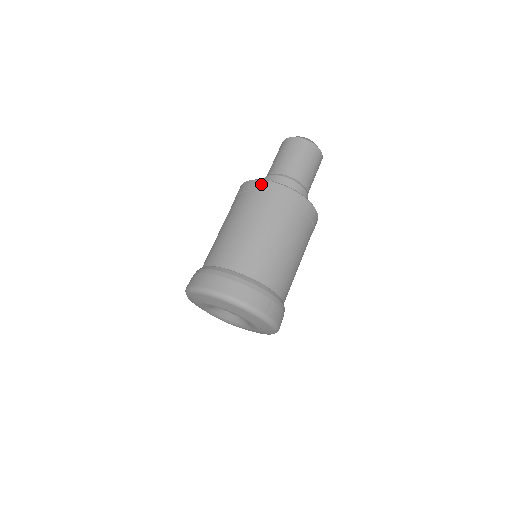
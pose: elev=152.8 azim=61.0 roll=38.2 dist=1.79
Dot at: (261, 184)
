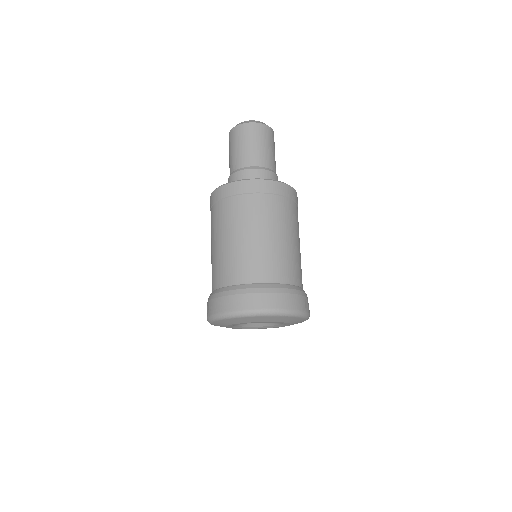
Dot at: (249, 184)
